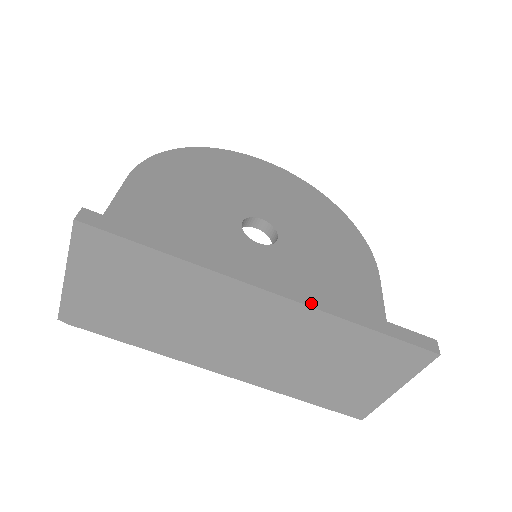
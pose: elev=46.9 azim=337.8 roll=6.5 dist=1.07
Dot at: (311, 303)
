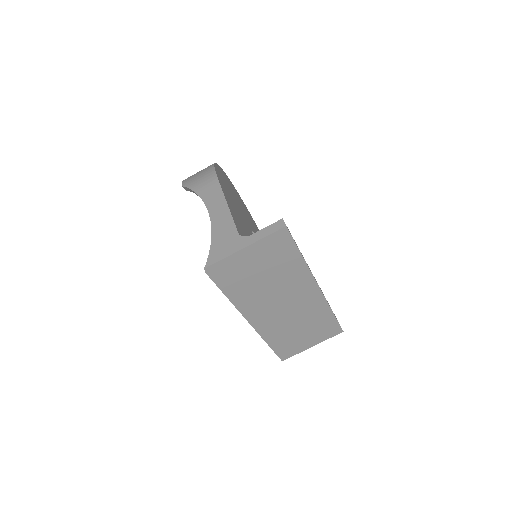
Dot at: occluded
